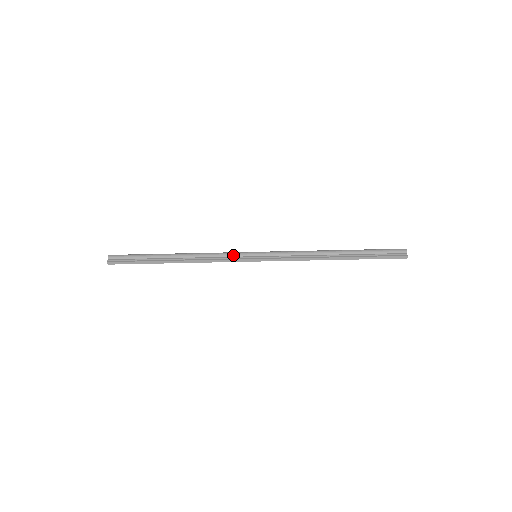
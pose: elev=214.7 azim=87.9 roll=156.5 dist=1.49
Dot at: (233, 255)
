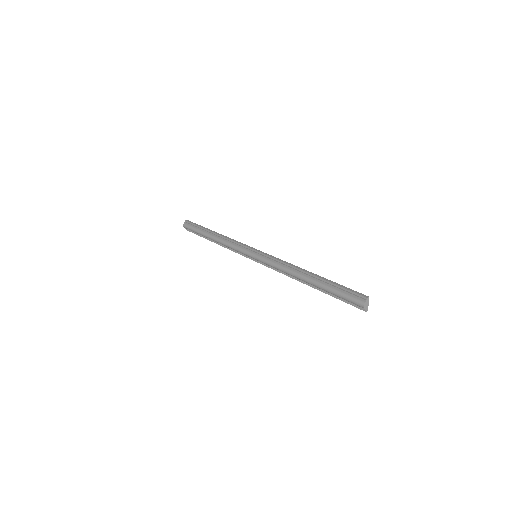
Dot at: (241, 253)
